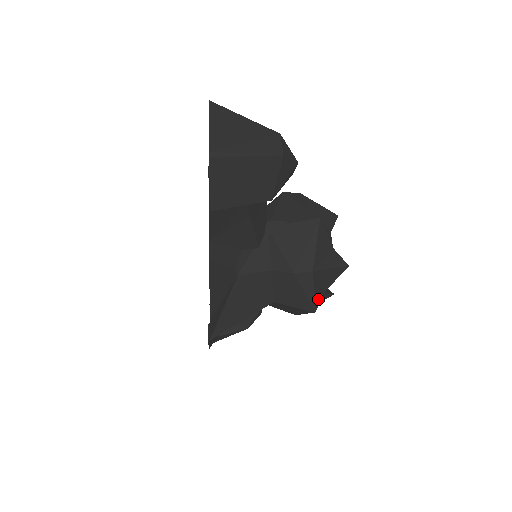
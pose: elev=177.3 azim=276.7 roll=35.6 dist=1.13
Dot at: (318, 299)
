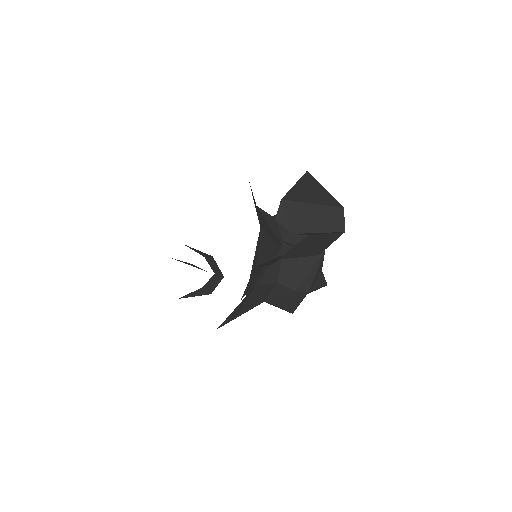
Dot at: occluded
